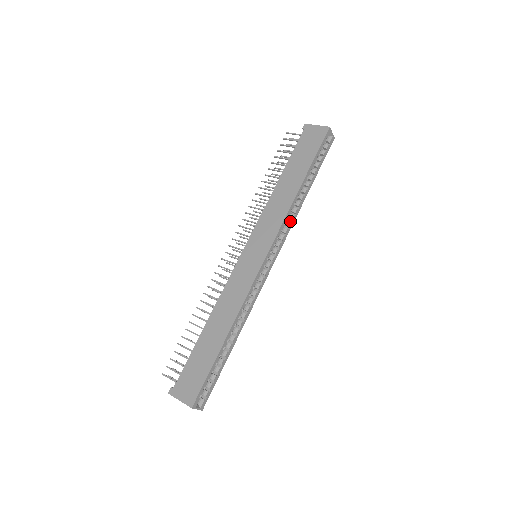
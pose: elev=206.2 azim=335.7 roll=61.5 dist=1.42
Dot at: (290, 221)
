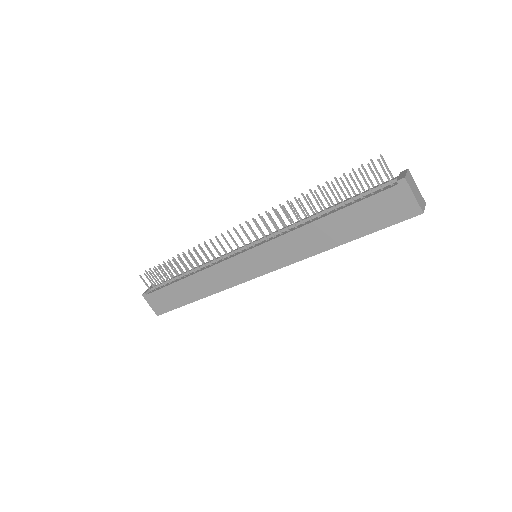
Dot at: occluded
